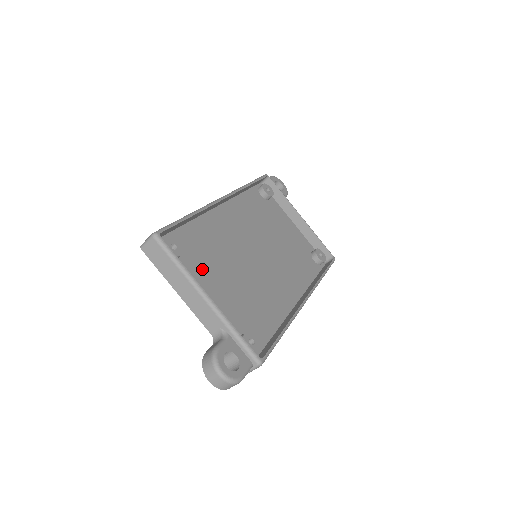
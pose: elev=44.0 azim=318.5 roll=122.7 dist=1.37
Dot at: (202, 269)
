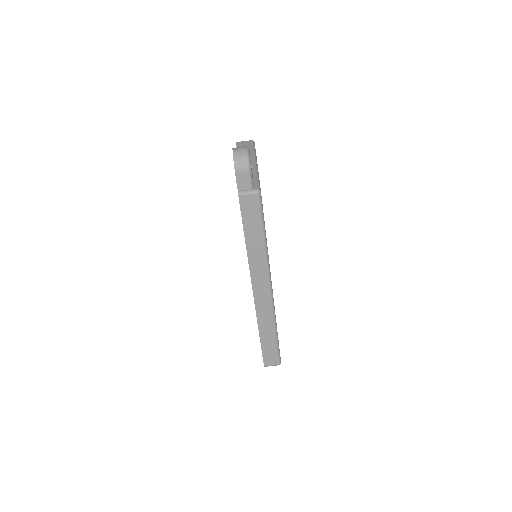
Dot at: occluded
